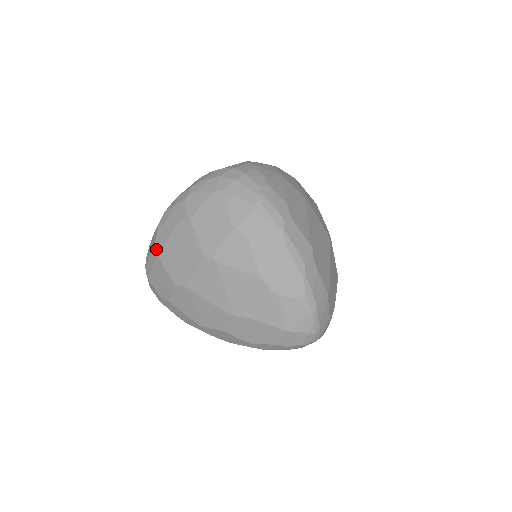
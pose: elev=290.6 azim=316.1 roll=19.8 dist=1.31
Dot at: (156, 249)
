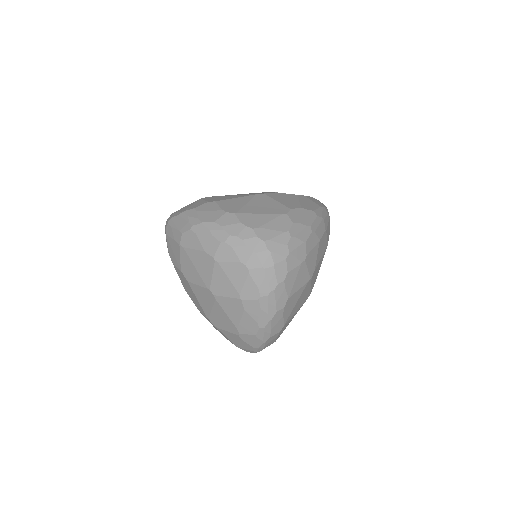
Dot at: (181, 240)
